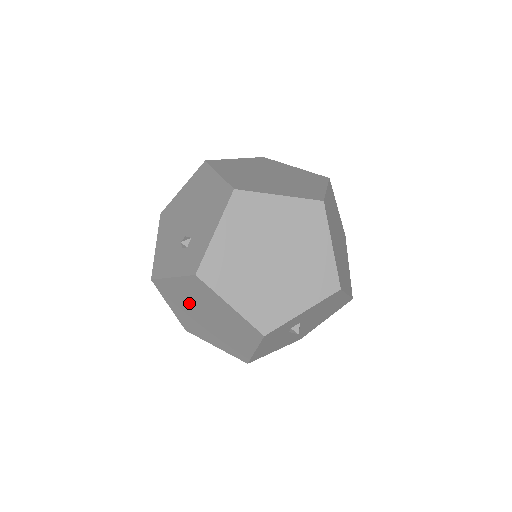
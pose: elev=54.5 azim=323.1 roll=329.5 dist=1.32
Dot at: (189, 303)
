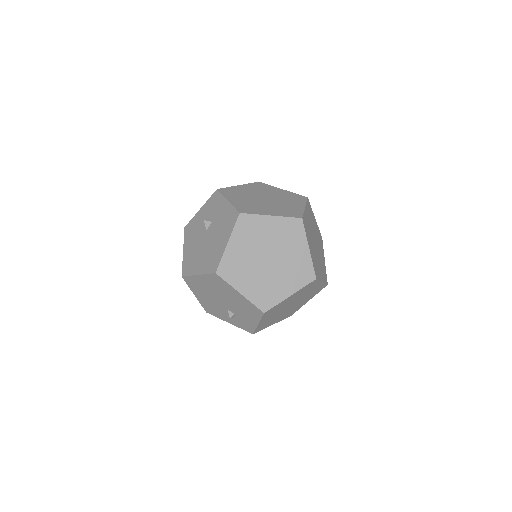
Dot at: occluded
